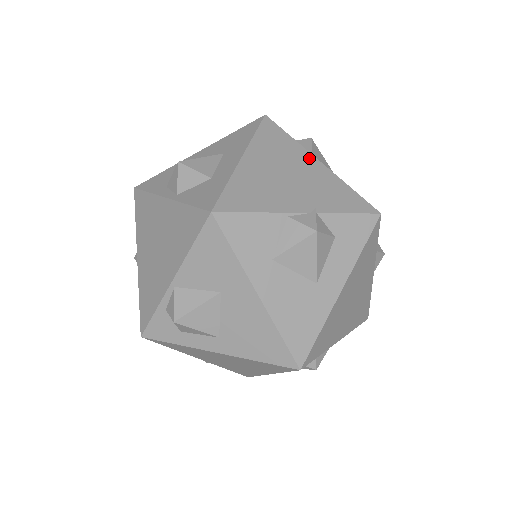
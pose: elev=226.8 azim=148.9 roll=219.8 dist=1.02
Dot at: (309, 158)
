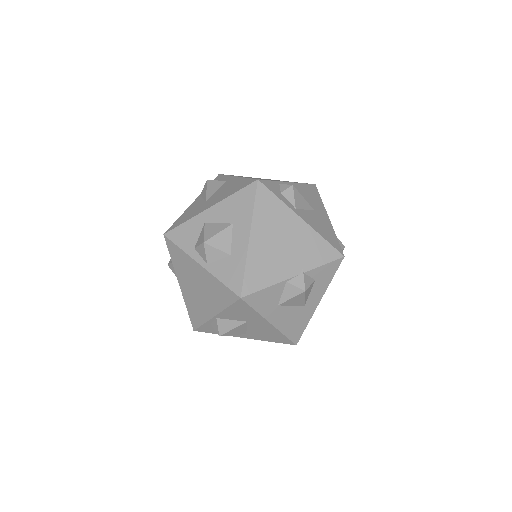
Dot at: (294, 219)
